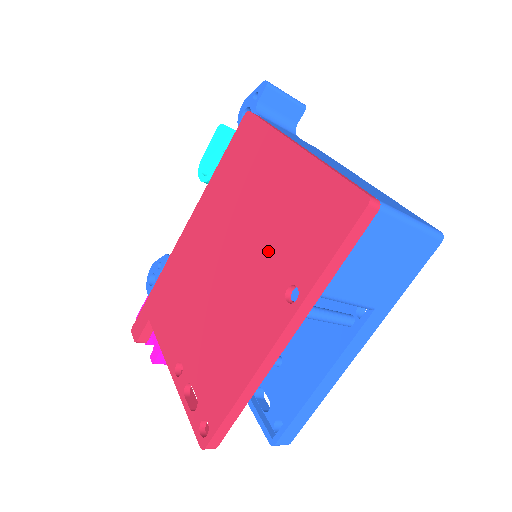
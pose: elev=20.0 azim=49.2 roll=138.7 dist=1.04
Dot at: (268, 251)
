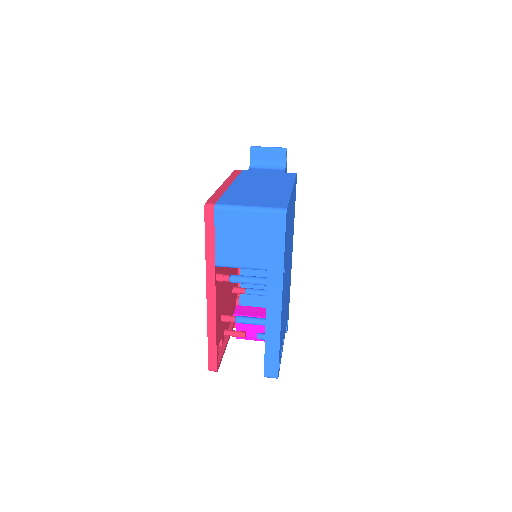
Dot at: occluded
